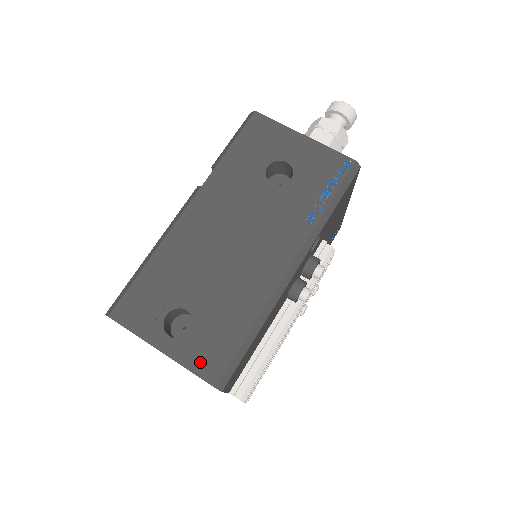
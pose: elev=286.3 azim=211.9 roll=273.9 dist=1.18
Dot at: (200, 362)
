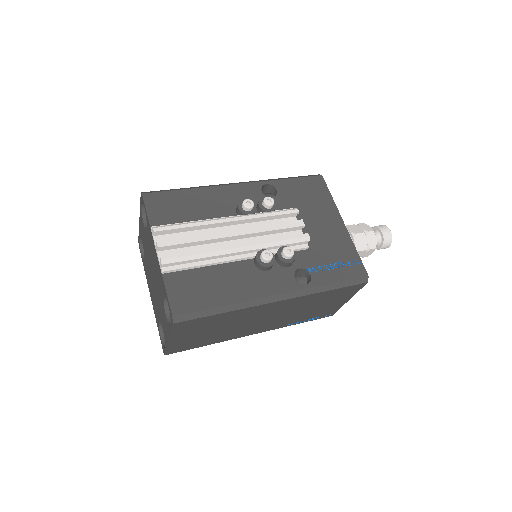
Dot at: occluded
